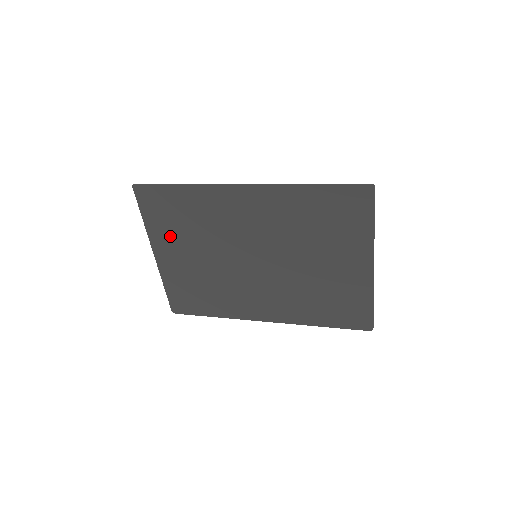
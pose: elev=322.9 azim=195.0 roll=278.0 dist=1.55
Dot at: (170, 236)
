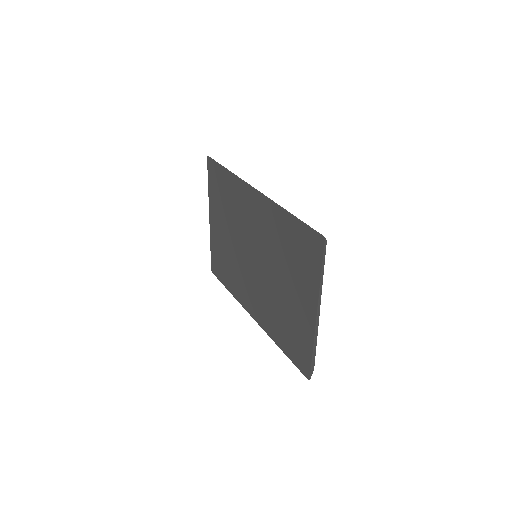
Dot at: (218, 208)
